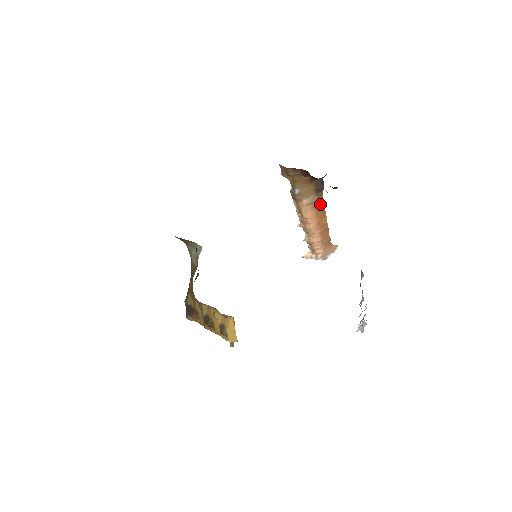
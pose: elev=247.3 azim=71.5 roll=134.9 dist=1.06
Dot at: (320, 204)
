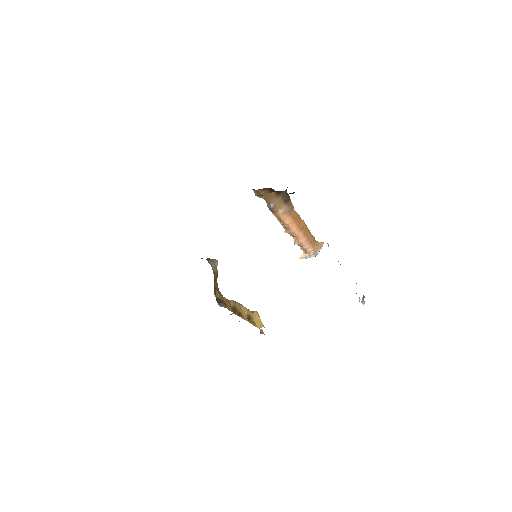
Dot at: (293, 211)
